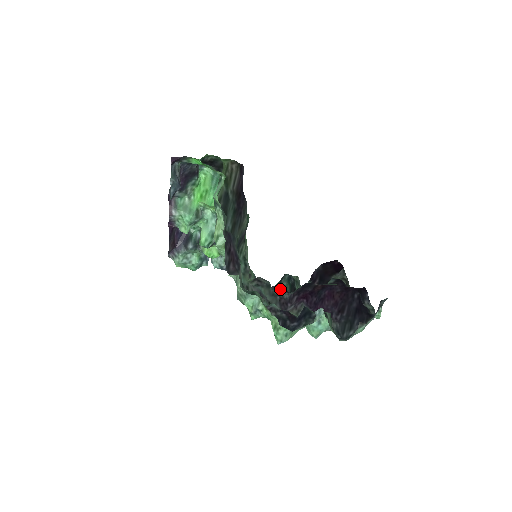
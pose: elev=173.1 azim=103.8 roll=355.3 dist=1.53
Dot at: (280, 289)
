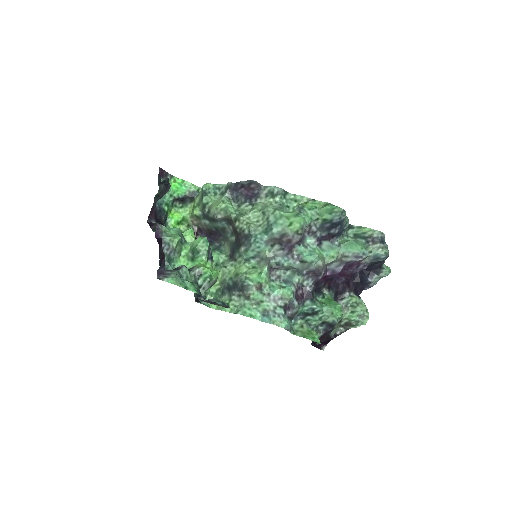
Dot at: (298, 308)
